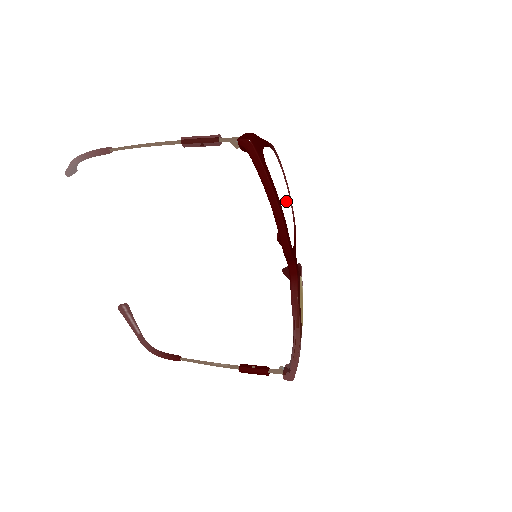
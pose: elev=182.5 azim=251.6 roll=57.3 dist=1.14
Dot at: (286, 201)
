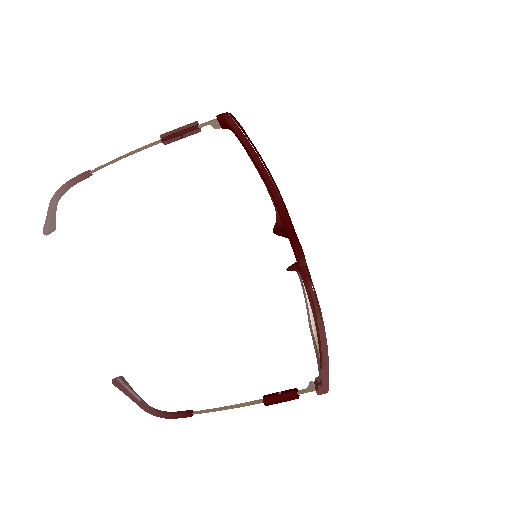
Dot at: occluded
